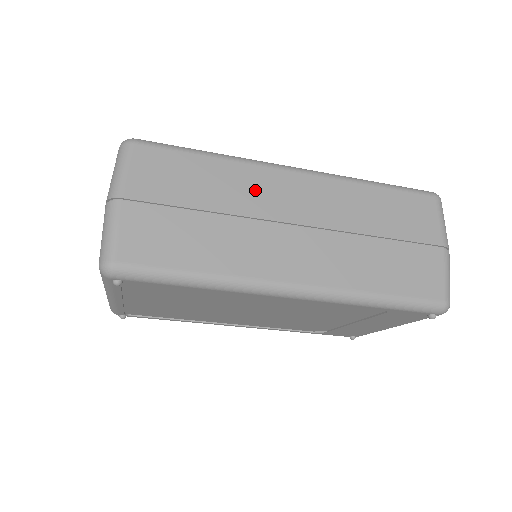
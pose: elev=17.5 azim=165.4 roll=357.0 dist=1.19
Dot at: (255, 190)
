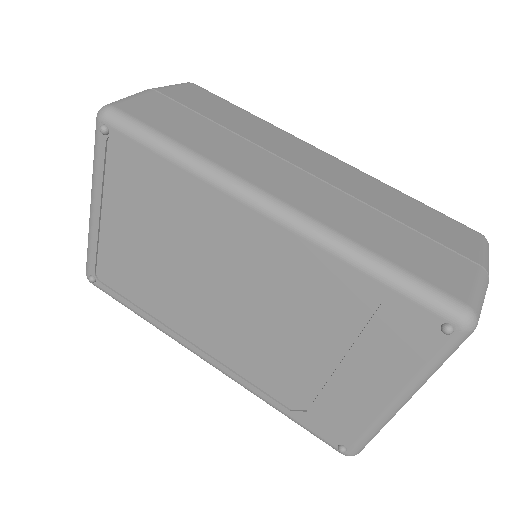
Dot at: (276, 140)
